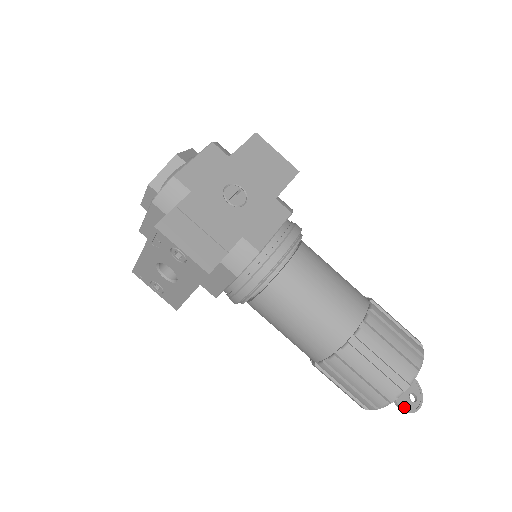
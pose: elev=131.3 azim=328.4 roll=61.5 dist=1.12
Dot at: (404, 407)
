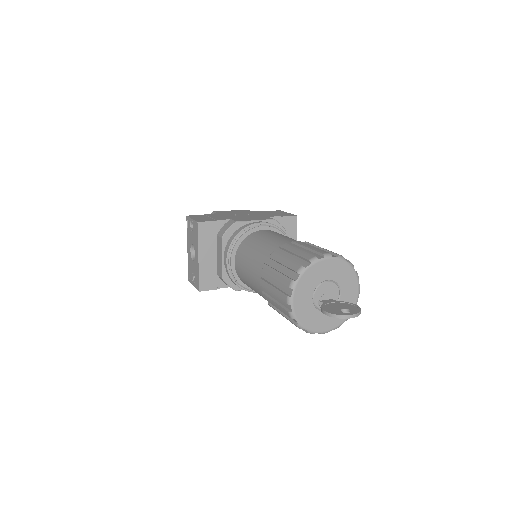
Dot at: (328, 311)
